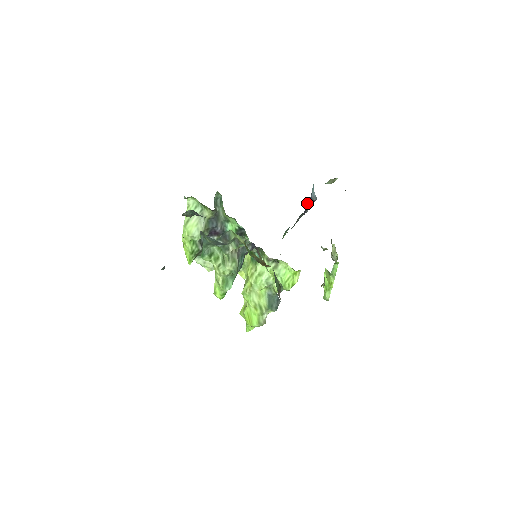
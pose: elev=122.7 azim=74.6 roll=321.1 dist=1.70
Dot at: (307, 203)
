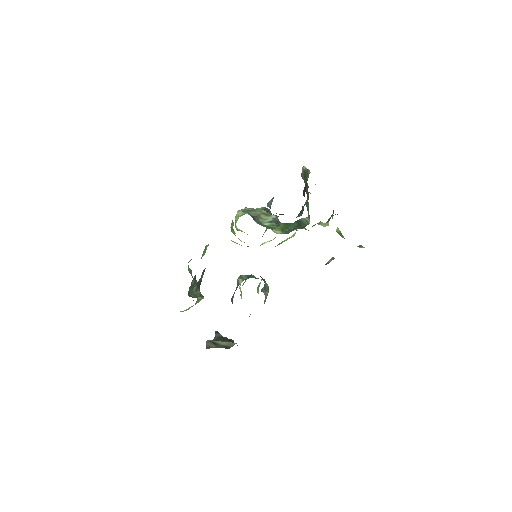
Dot at: occluded
